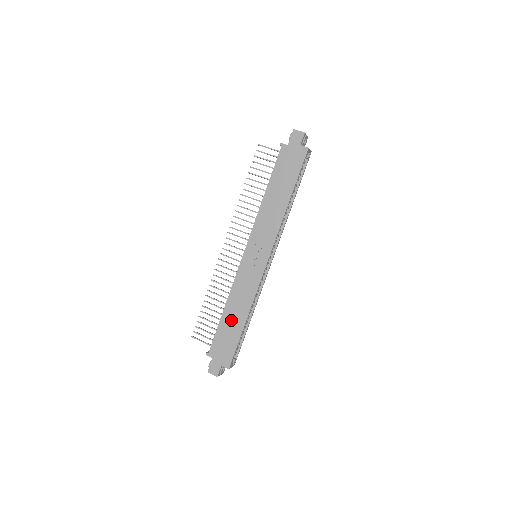
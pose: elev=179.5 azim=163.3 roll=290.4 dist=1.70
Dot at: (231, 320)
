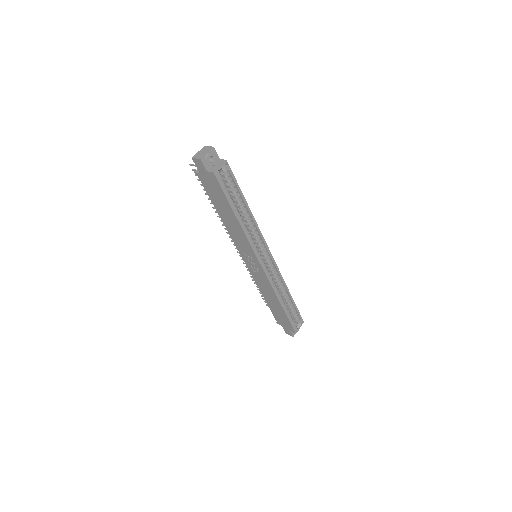
Dot at: (273, 304)
